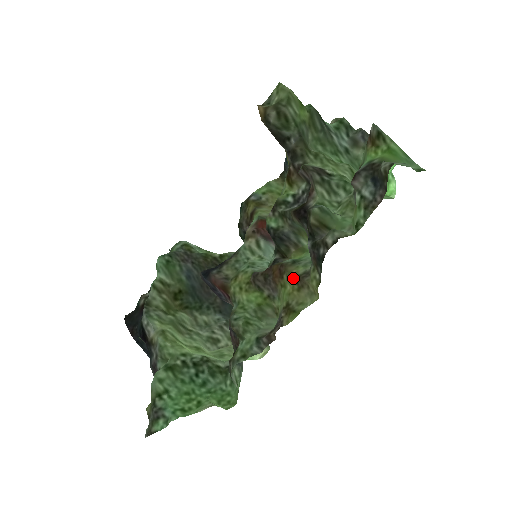
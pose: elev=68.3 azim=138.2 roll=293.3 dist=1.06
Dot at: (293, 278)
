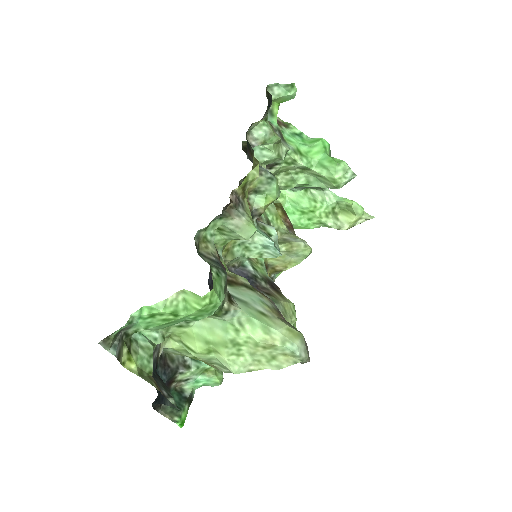
Dot at: occluded
